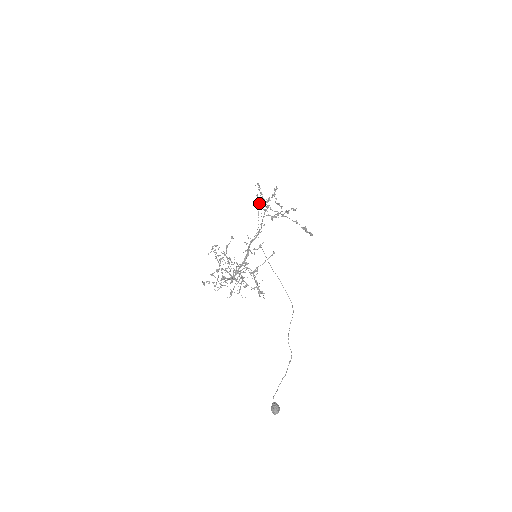
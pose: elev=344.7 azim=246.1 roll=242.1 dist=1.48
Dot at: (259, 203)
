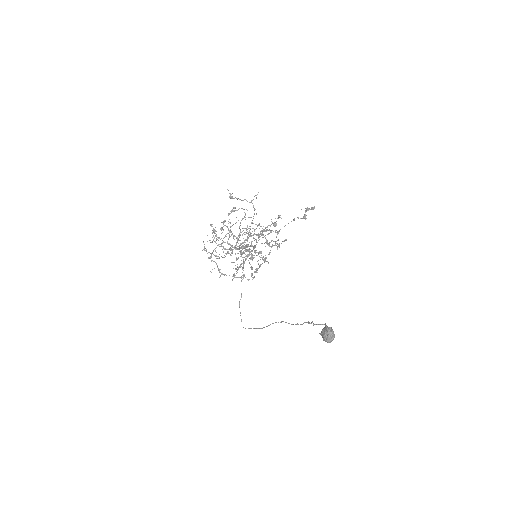
Dot at: (251, 223)
